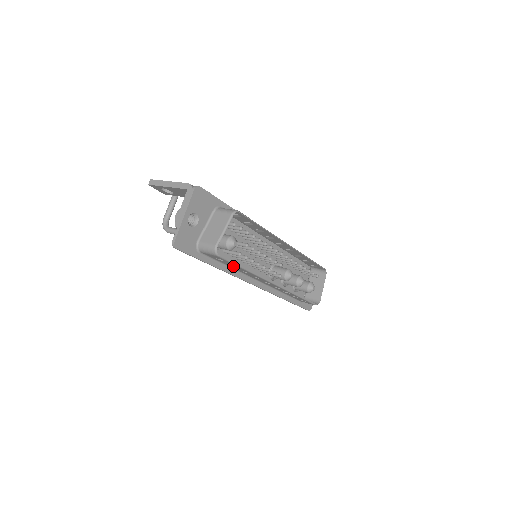
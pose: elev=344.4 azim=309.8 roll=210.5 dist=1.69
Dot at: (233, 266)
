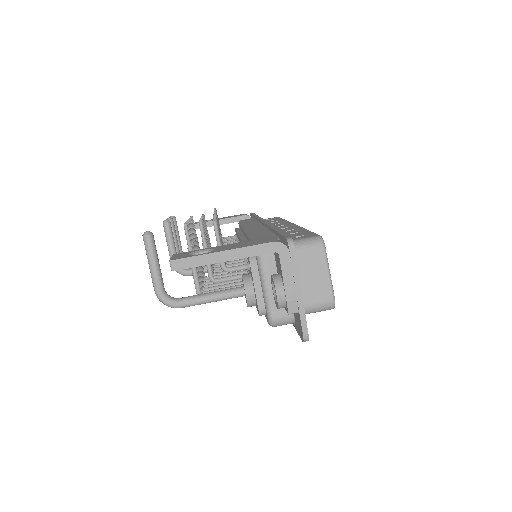
Dot at: occluded
